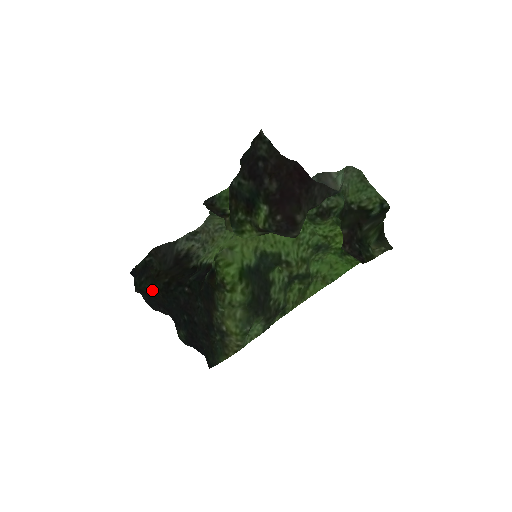
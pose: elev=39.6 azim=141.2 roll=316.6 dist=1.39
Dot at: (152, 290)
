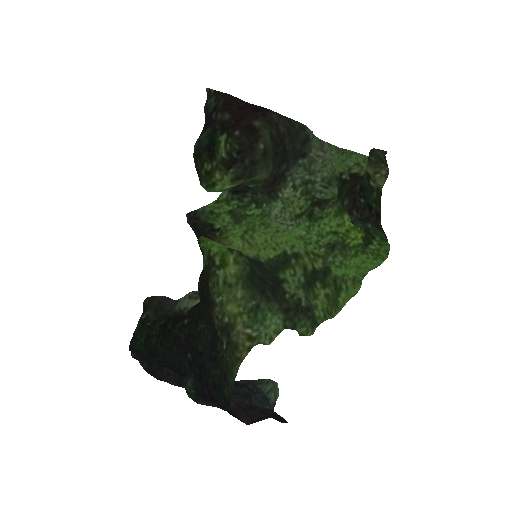
Dot at: (149, 344)
